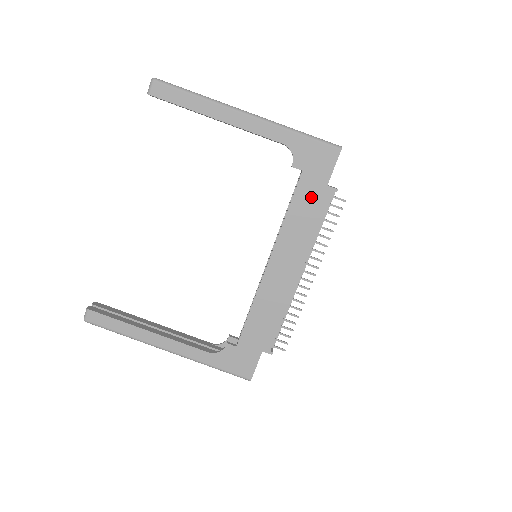
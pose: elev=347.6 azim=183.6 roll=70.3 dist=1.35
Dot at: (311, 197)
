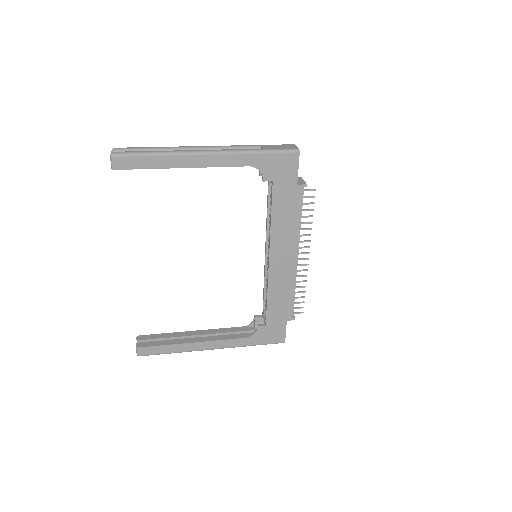
Dot at: (287, 199)
